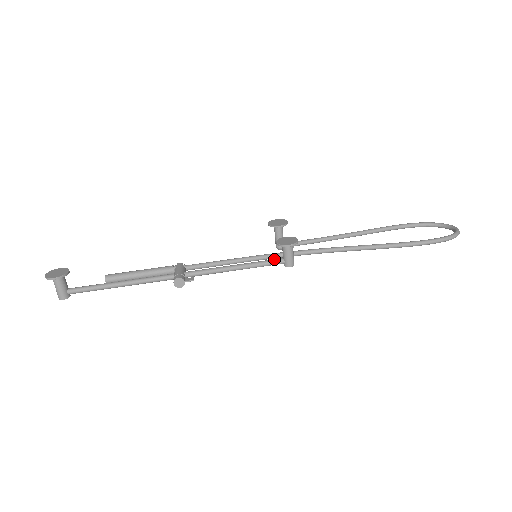
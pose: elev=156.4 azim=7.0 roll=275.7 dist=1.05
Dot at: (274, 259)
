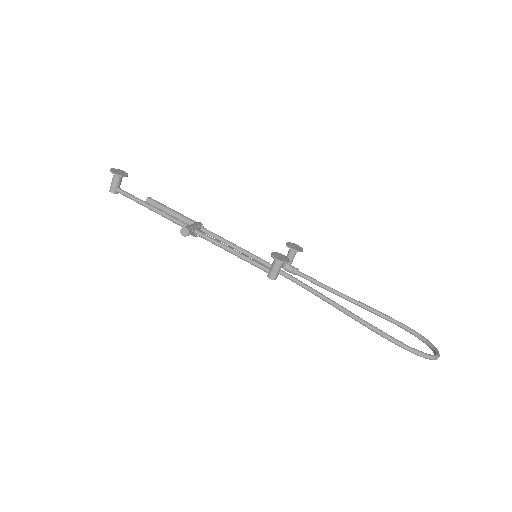
Dot at: (263, 265)
